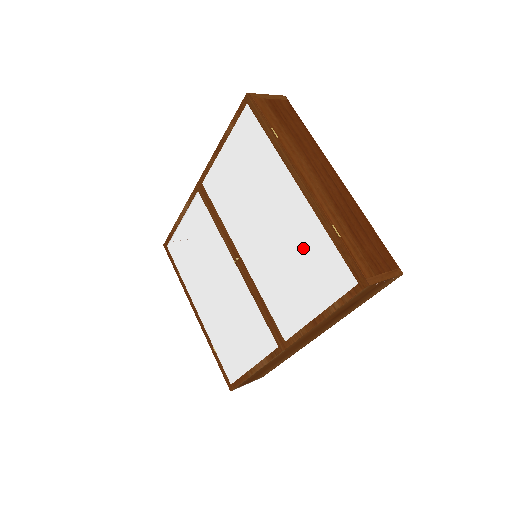
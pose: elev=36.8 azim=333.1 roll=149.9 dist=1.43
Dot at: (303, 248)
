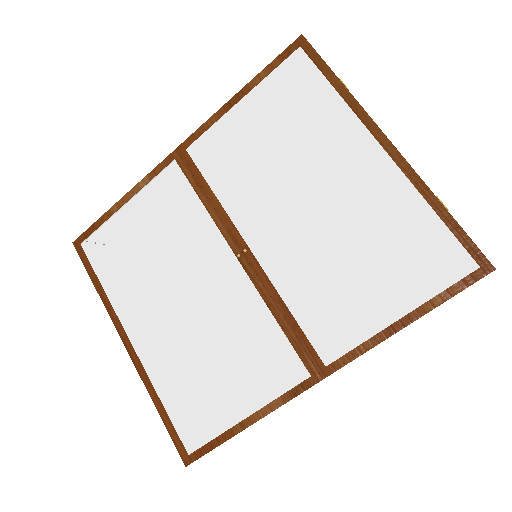
Dot at: (380, 228)
